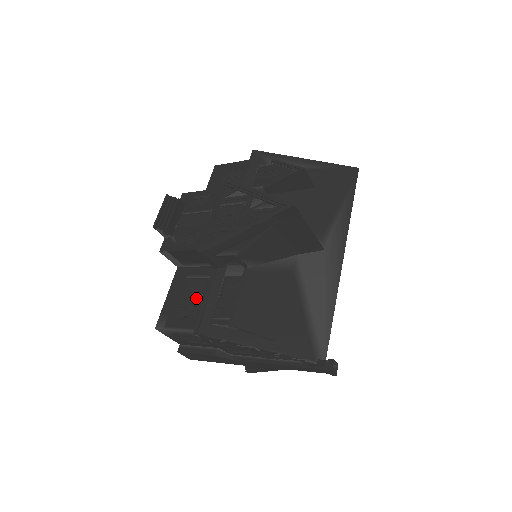
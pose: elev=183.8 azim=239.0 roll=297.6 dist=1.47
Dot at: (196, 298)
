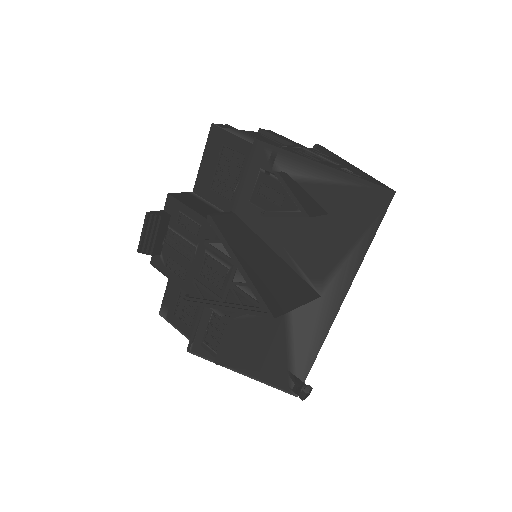
Dot at: (191, 308)
